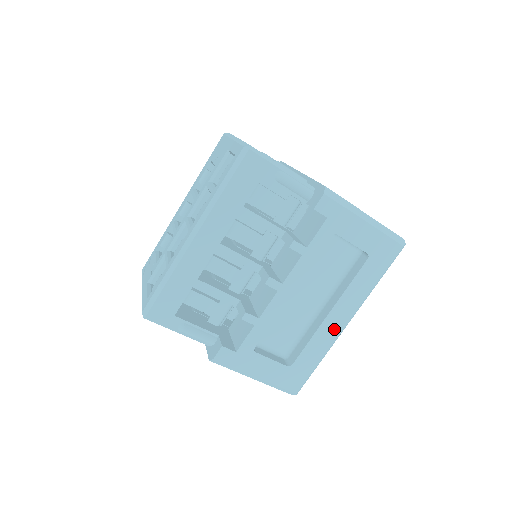
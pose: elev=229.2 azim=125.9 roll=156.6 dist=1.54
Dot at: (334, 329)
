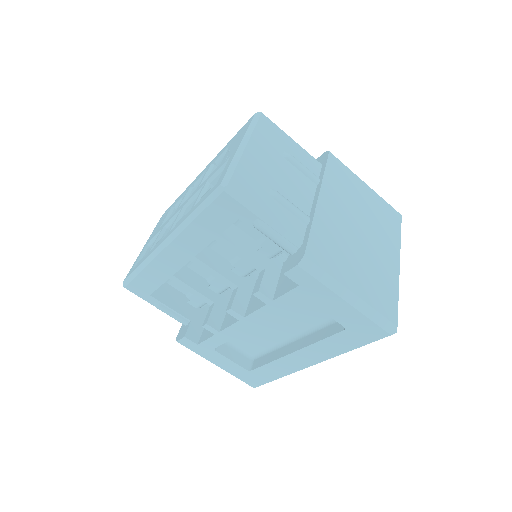
Dot at: (297, 364)
